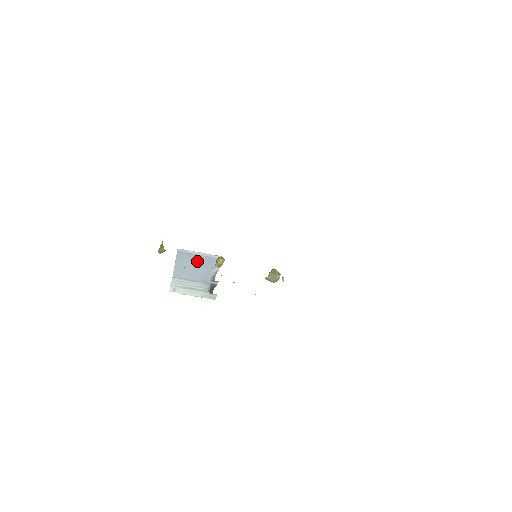
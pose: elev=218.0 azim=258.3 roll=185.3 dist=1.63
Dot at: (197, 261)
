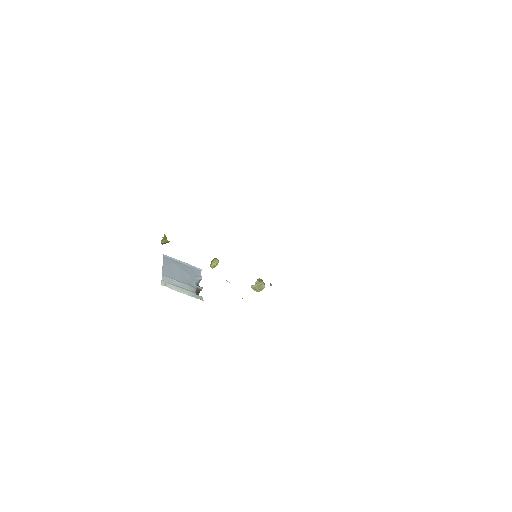
Dot at: (182, 268)
